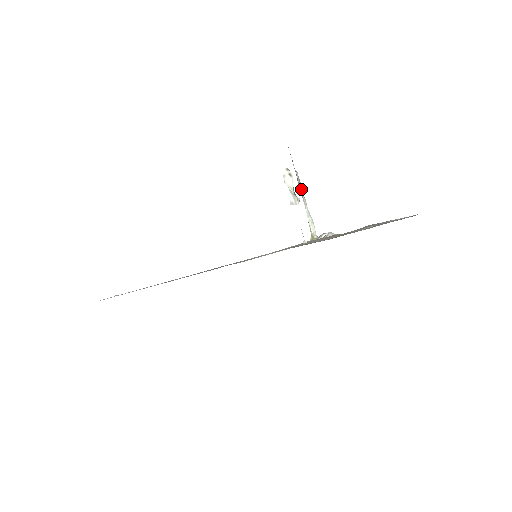
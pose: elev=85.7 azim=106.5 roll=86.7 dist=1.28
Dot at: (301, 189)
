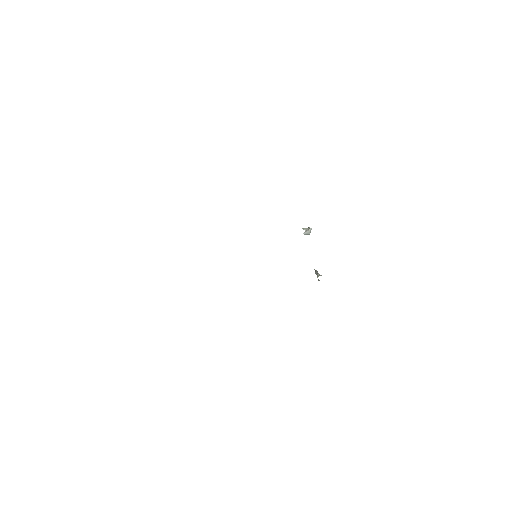
Dot at: occluded
